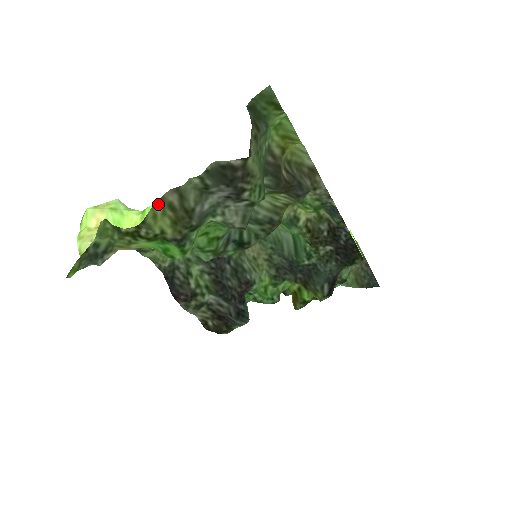
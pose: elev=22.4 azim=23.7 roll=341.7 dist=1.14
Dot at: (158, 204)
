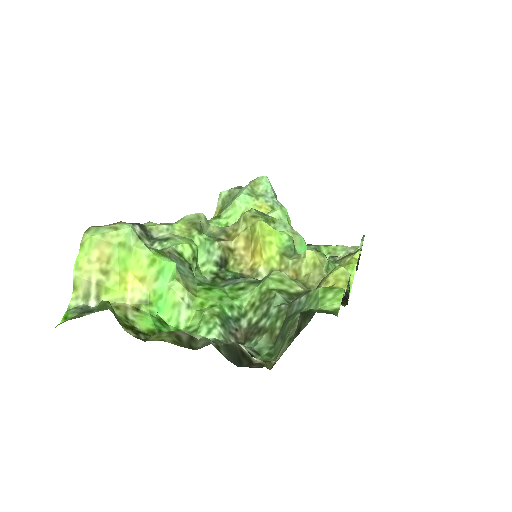
Dot at: (166, 332)
